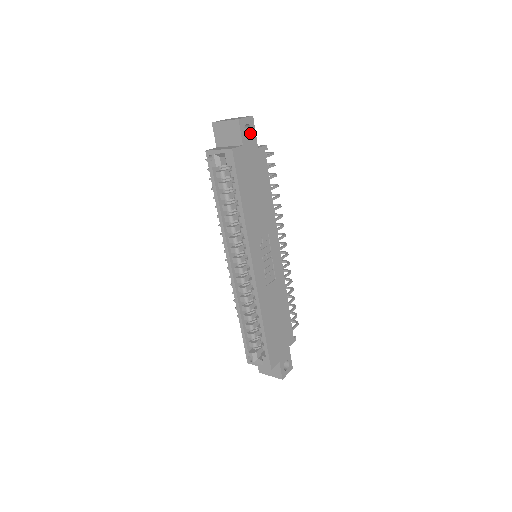
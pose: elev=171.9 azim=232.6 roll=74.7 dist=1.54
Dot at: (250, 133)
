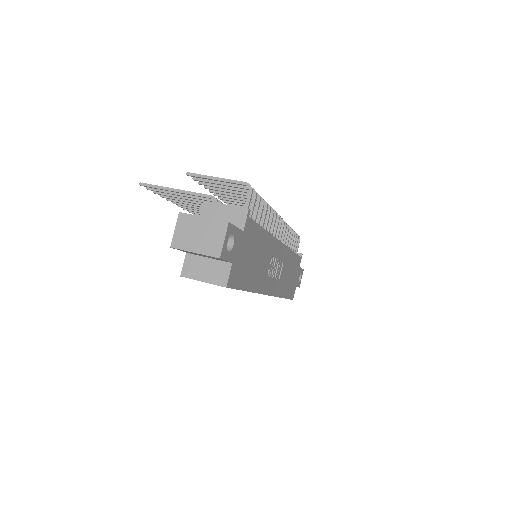
Dot at: (231, 237)
